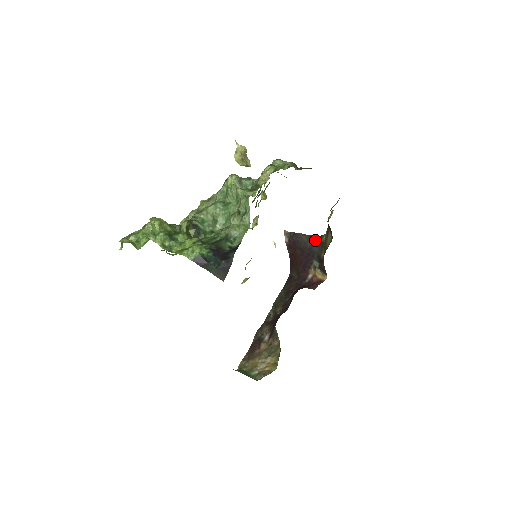
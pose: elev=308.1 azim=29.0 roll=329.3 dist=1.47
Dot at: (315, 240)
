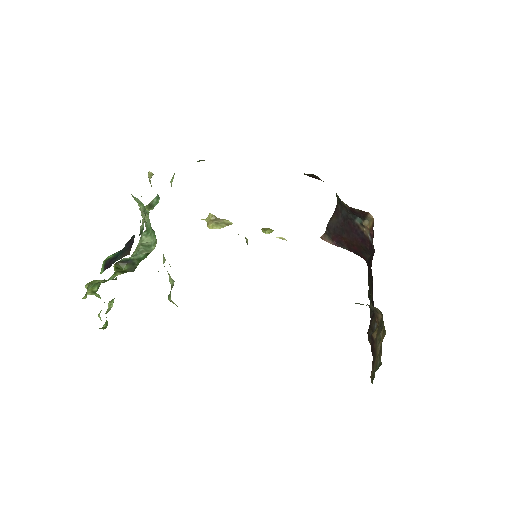
Dot at: (339, 208)
